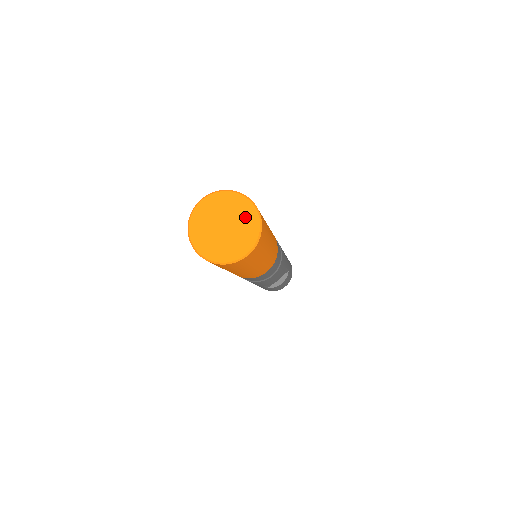
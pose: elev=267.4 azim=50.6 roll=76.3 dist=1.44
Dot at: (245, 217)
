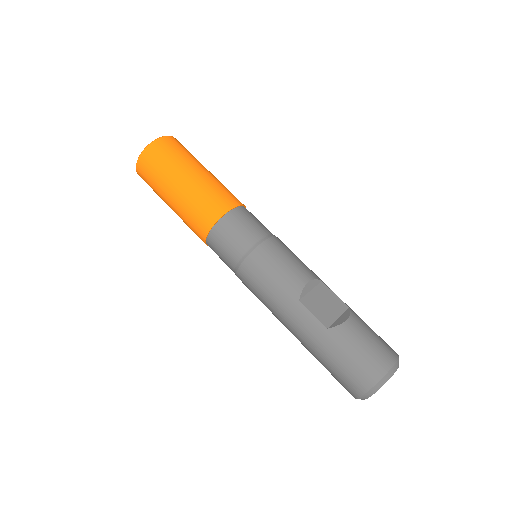
Dot at: occluded
